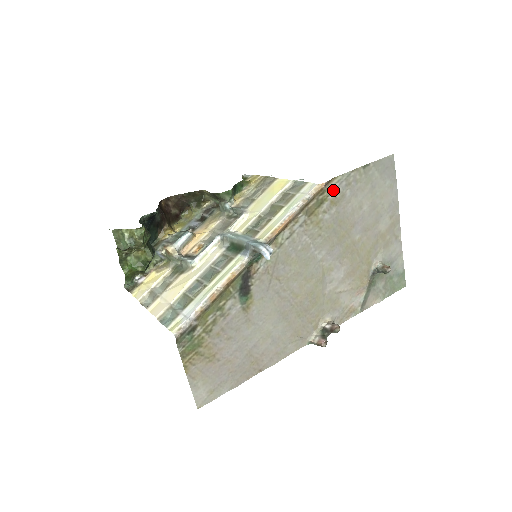
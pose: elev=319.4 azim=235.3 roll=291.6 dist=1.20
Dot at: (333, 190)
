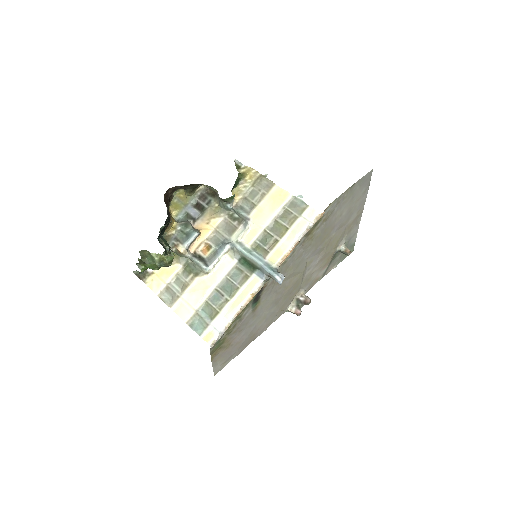
Dot at: (327, 212)
